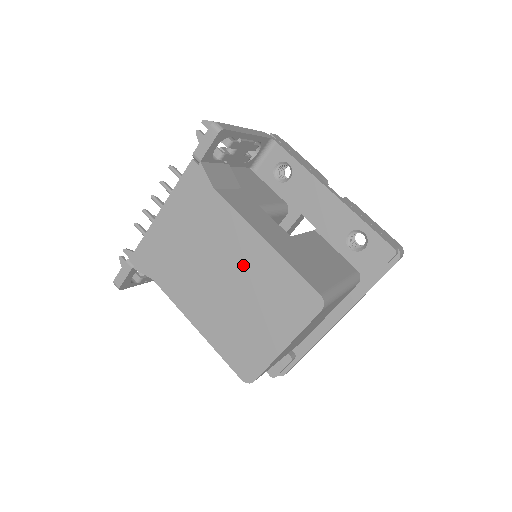
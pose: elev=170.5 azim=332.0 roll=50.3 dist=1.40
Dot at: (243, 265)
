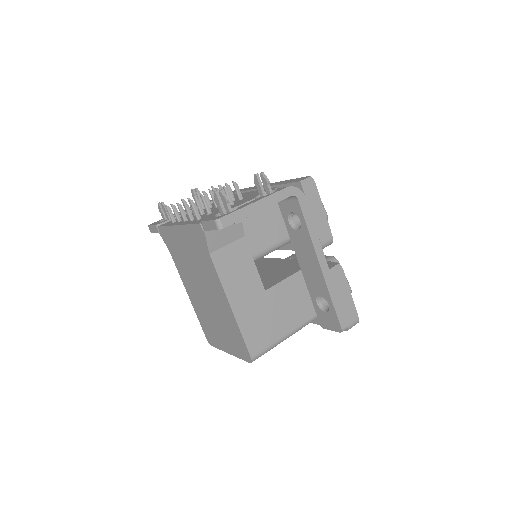
Dot at: (217, 303)
